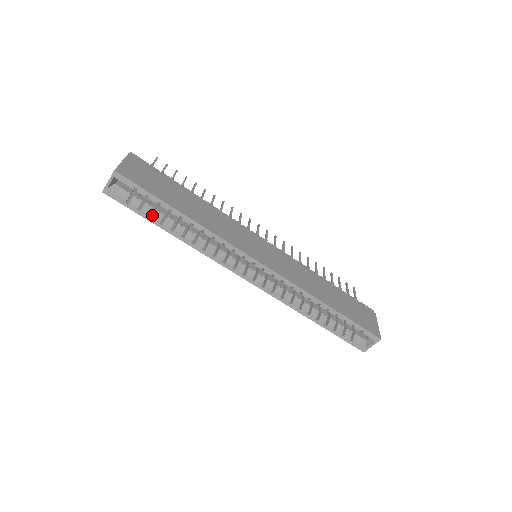
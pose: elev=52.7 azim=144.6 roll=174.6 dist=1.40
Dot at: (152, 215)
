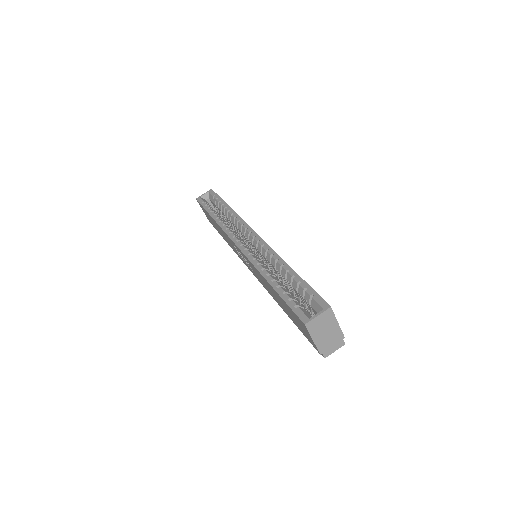
Dot at: occluded
